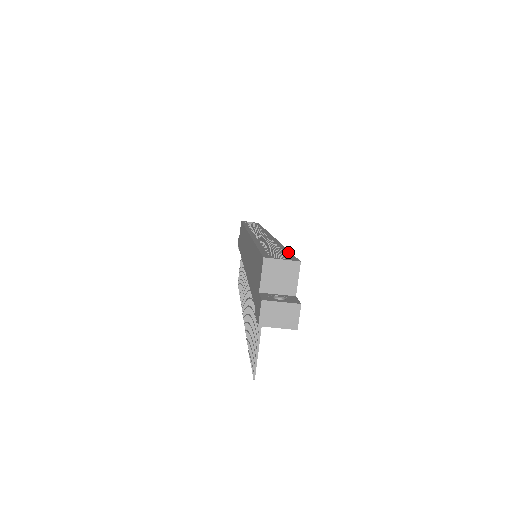
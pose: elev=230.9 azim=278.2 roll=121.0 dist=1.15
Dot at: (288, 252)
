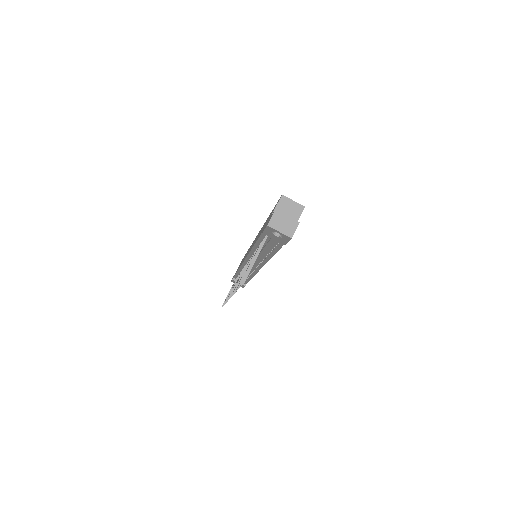
Dot at: occluded
